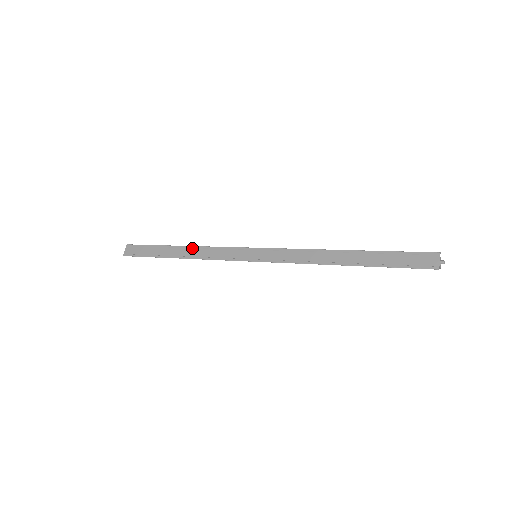
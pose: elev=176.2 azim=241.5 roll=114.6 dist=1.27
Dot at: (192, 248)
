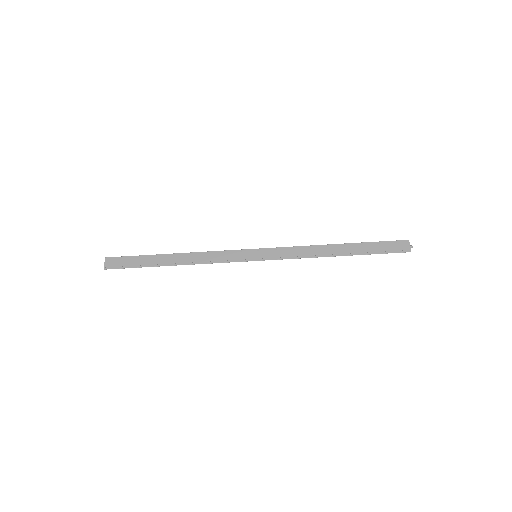
Dot at: (188, 254)
